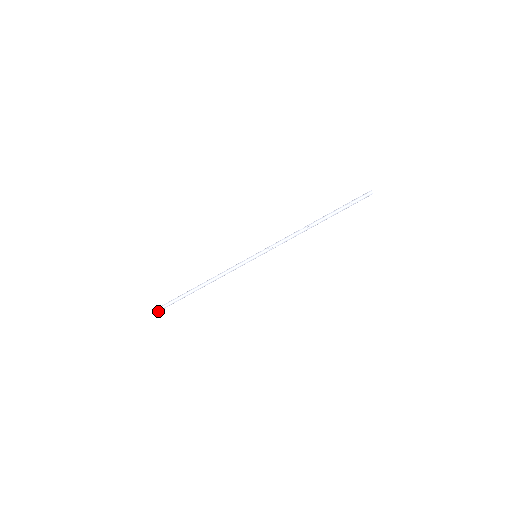
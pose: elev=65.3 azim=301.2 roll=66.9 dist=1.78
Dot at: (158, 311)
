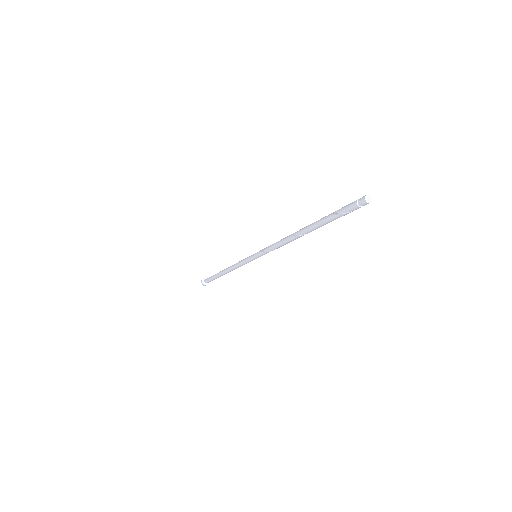
Dot at: (202, 284)
